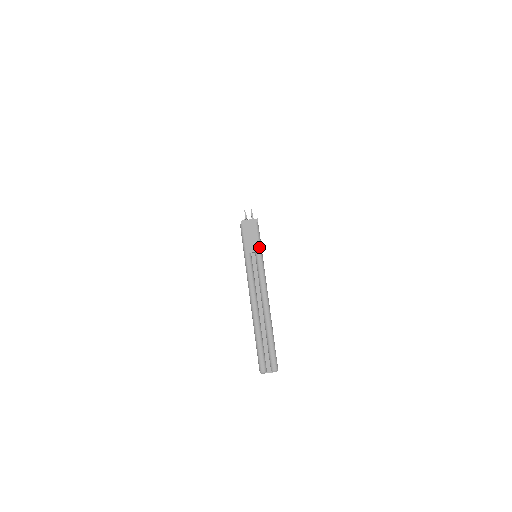
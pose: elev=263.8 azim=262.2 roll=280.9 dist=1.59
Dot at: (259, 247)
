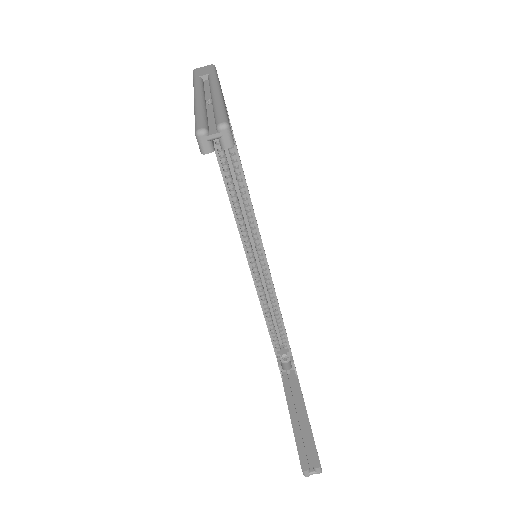
Dot at: (213, 71)
